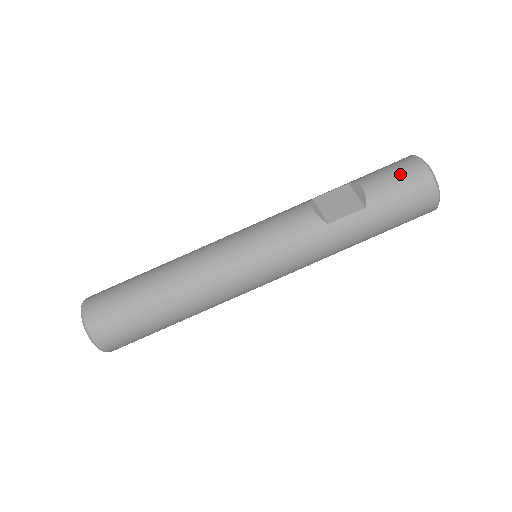
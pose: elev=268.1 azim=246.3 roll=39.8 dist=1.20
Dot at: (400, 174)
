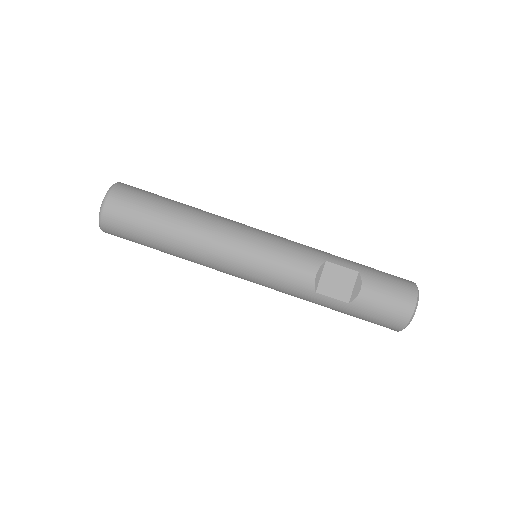
Dot at: (392, 303)
